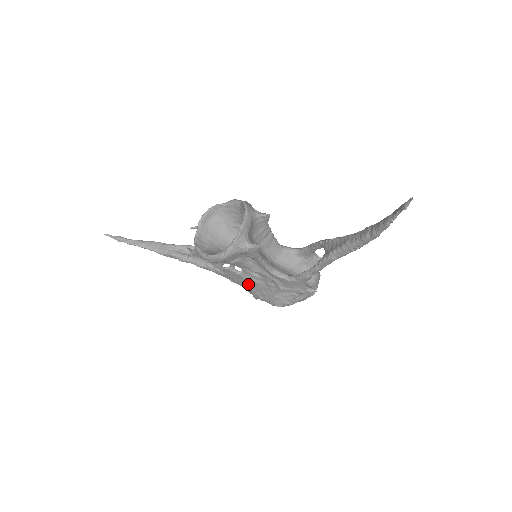
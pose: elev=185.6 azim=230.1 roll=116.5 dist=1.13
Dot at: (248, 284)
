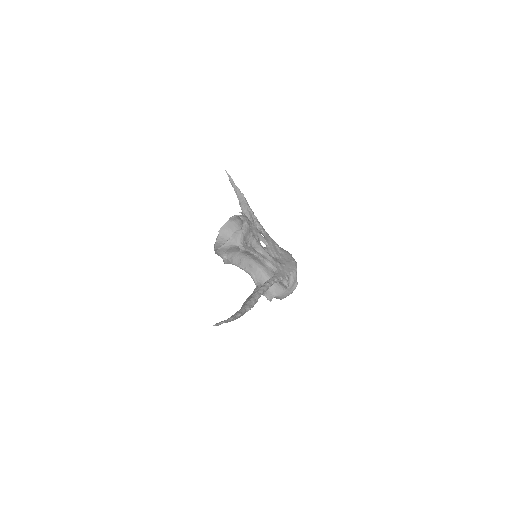
Dot at: occluded
